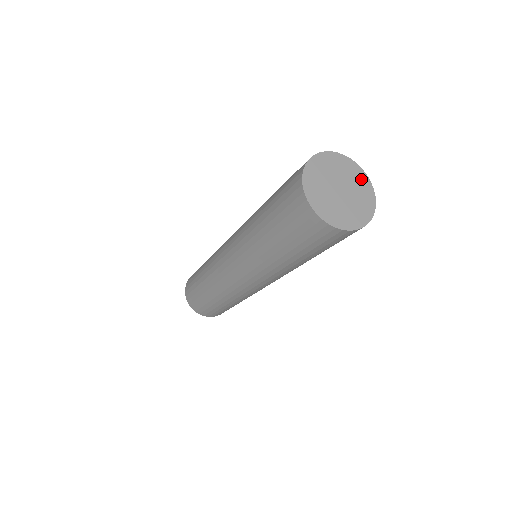
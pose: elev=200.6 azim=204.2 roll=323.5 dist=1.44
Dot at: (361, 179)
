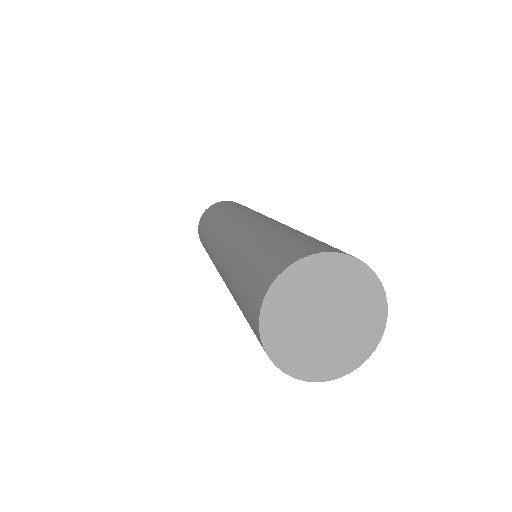
Dot at: (334, 269)
